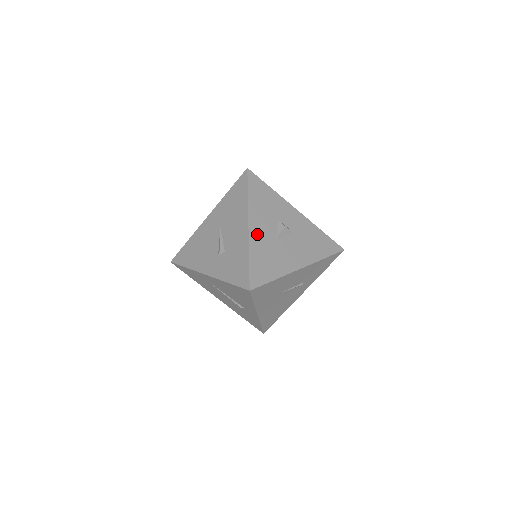
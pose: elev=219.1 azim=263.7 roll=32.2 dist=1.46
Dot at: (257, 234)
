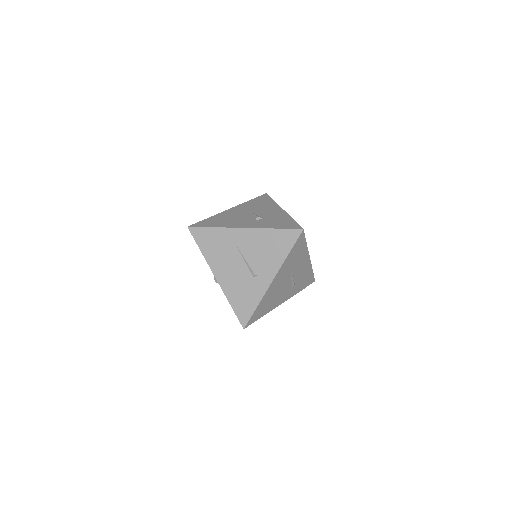
Dot at: occluded
